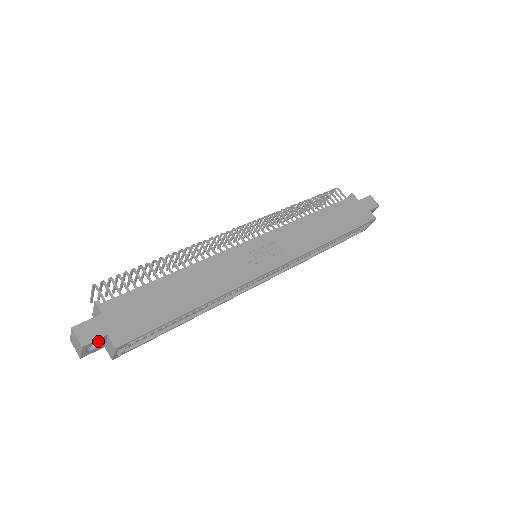
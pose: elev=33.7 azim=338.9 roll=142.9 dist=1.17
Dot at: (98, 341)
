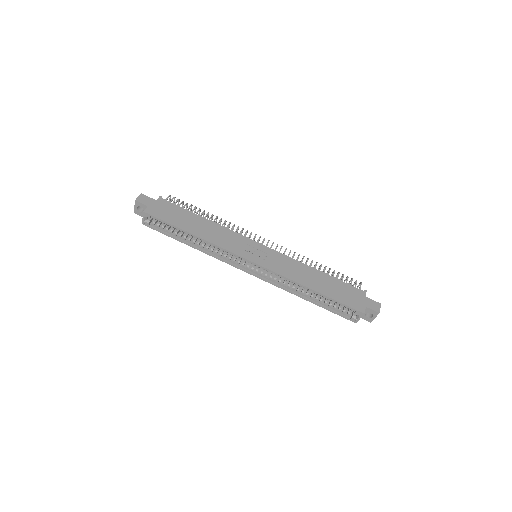
Dot at: (143, 206)
